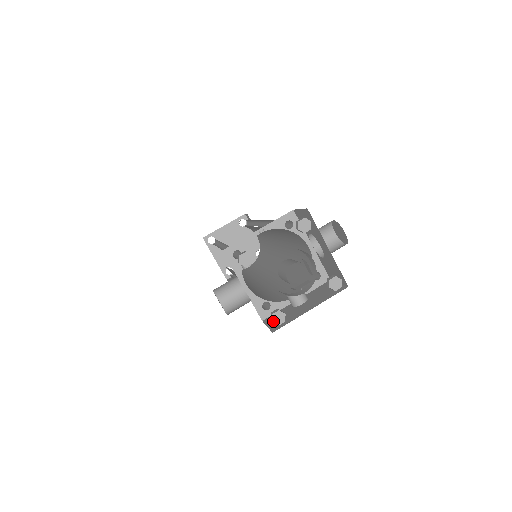
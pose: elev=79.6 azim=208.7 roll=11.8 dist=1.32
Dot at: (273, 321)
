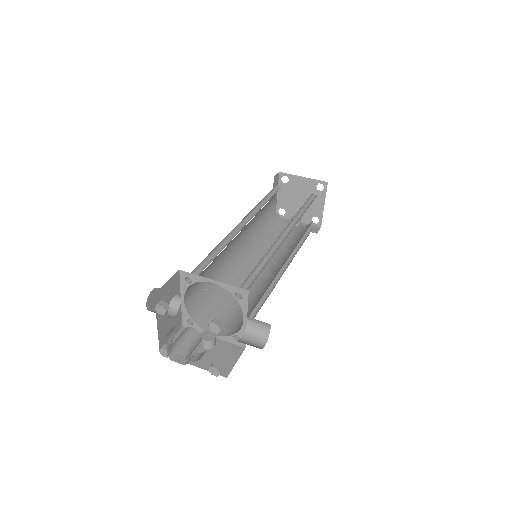
Dot at: (160, 351)
